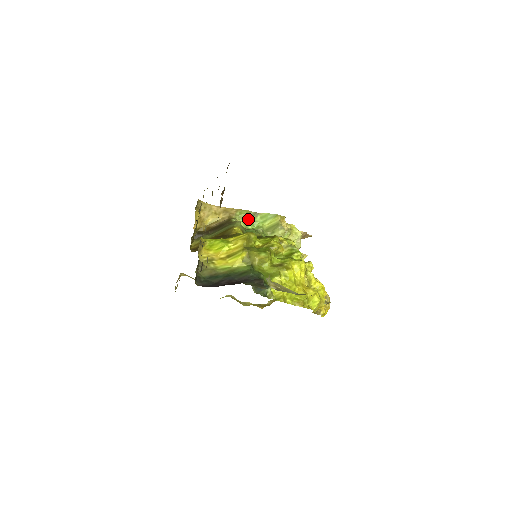
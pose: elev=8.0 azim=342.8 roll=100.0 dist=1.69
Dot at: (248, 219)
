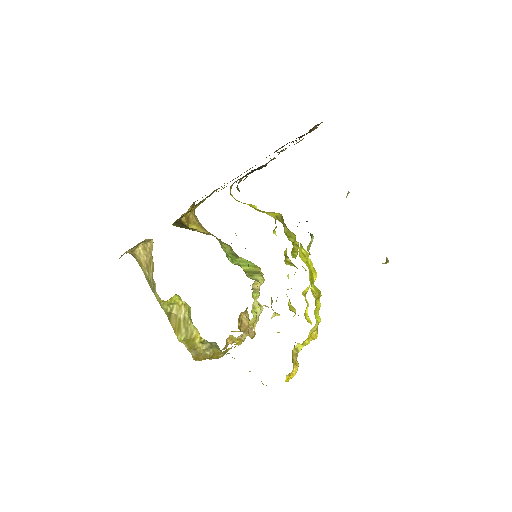
Dot at: (229, 253)
